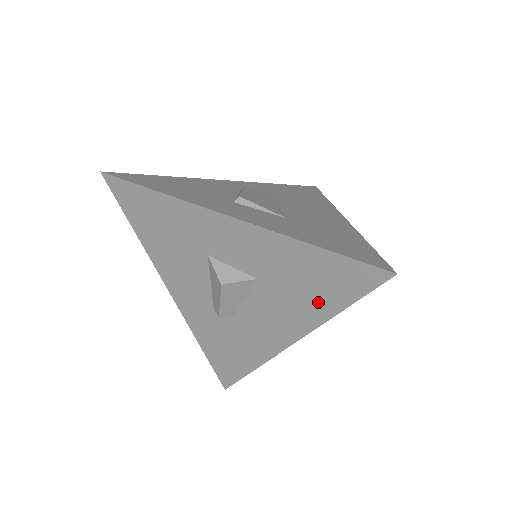
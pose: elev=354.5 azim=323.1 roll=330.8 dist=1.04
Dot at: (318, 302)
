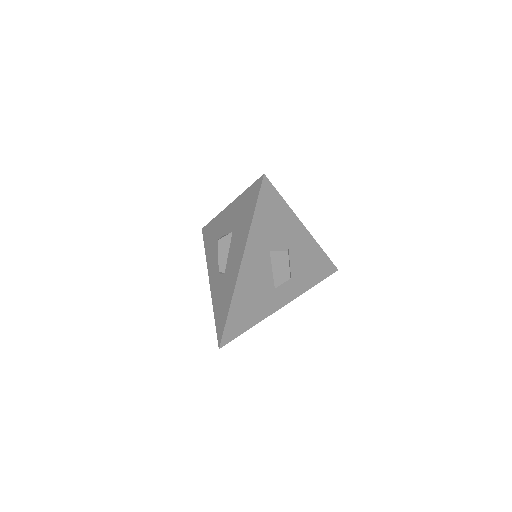
Dot at: (247, 221)
